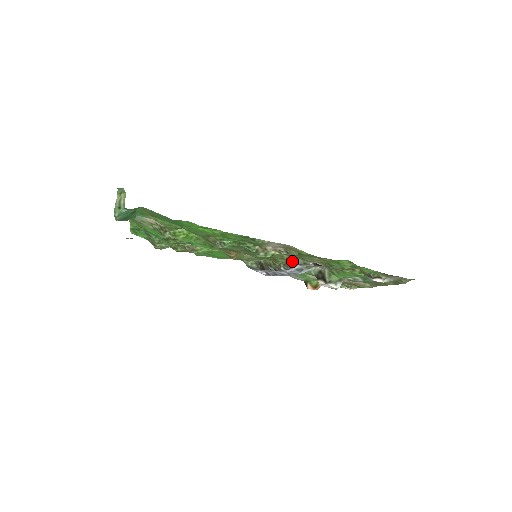
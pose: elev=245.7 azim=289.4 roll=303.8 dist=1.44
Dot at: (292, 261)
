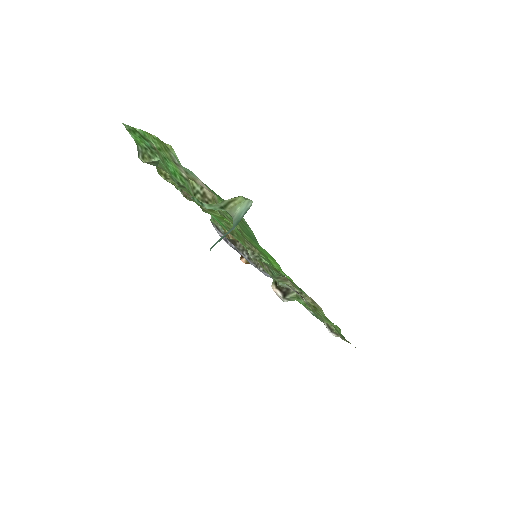
Dot at: occluded
